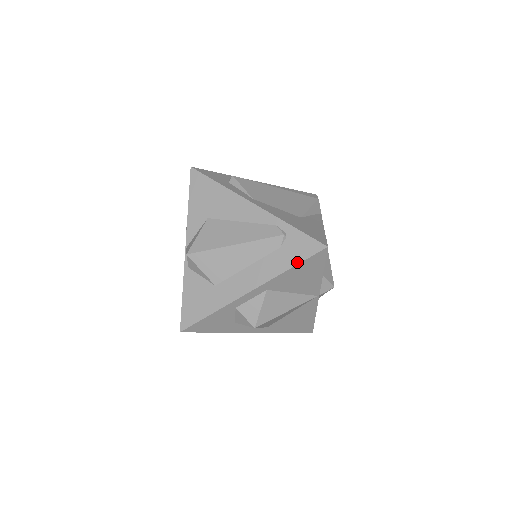
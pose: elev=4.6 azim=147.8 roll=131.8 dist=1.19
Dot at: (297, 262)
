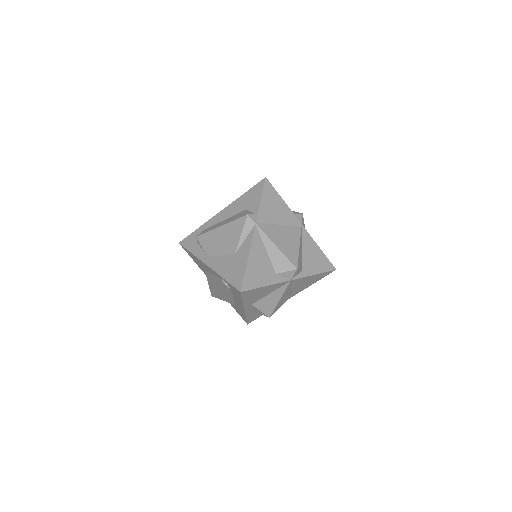
Dot at: (241, 298)
